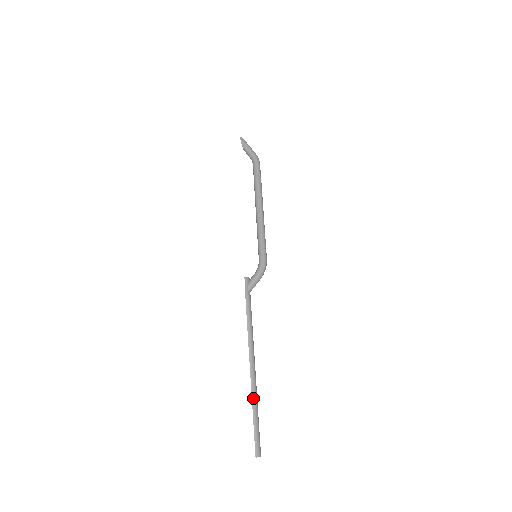
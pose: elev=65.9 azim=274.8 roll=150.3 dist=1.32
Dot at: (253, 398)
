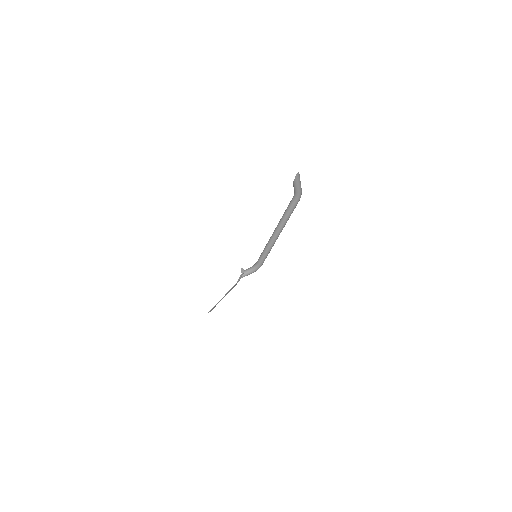
Dot at: occluded
